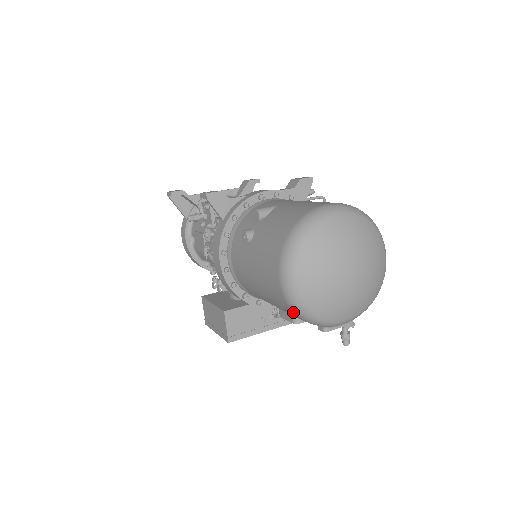
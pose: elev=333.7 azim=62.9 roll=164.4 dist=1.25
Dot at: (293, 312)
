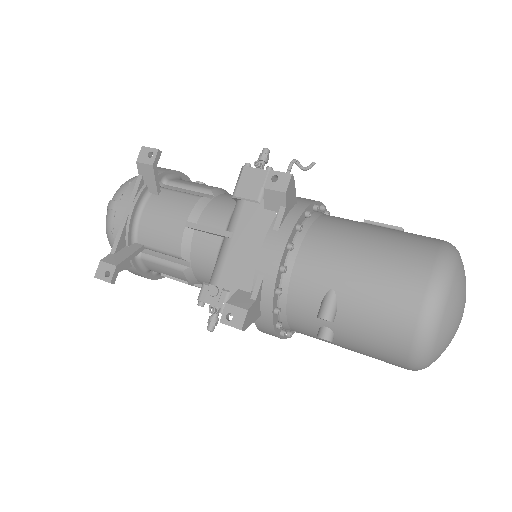
Dot at: occluded
